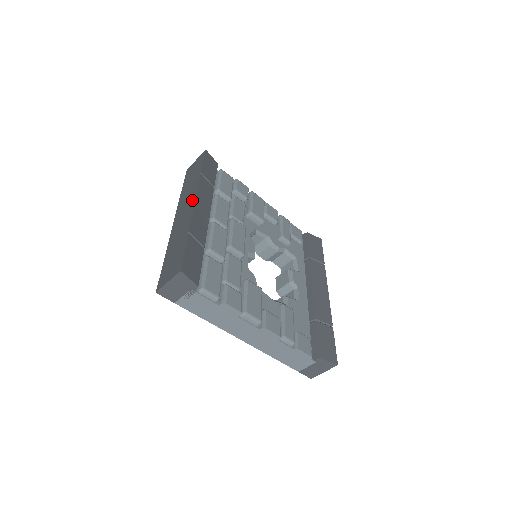
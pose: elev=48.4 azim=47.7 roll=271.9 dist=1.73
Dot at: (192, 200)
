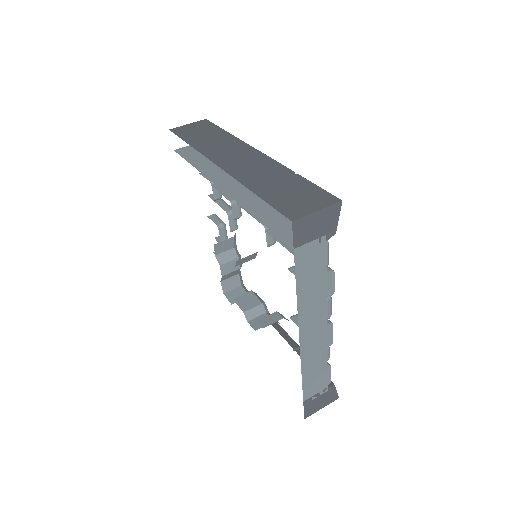
Dot at: (250, 150)
